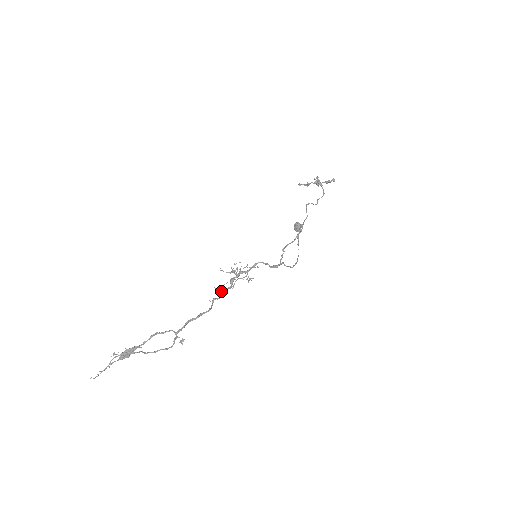
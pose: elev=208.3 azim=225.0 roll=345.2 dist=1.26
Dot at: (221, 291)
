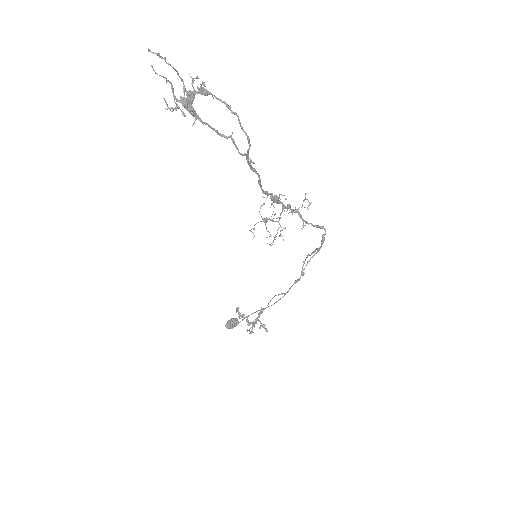
Dot at: occluded
